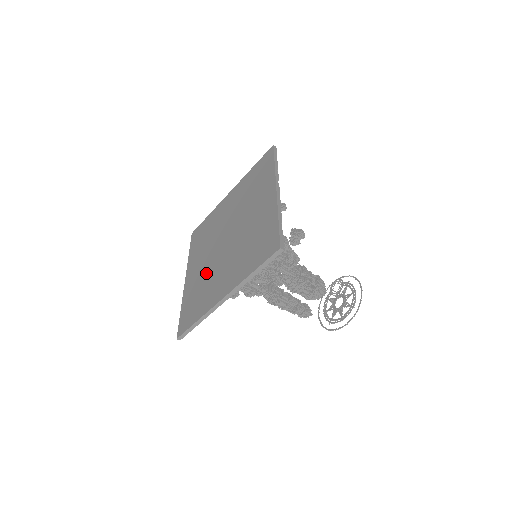
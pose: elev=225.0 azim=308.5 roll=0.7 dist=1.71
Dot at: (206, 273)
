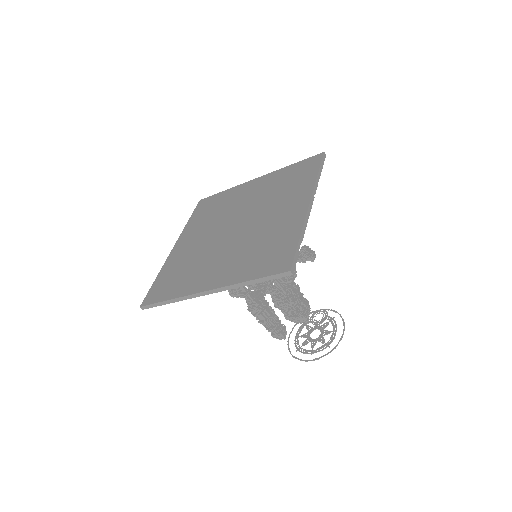
Dot at: (199, 252)
